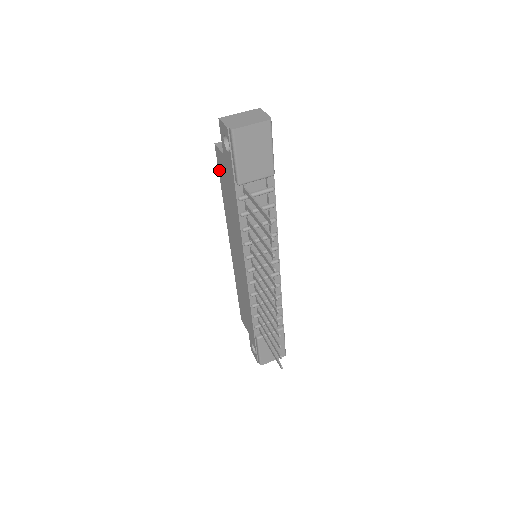
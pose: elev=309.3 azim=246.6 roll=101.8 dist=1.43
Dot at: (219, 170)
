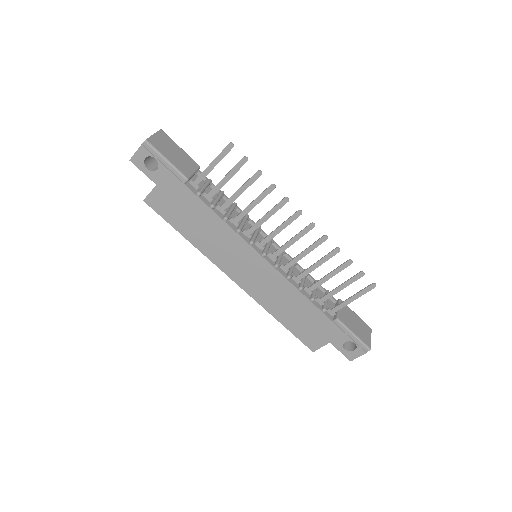
Dot at: (165, 217)
